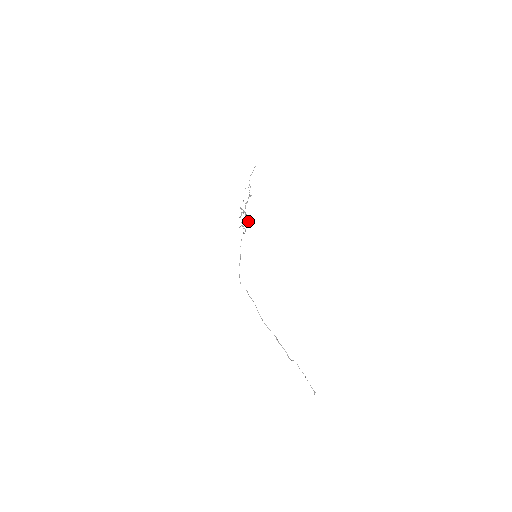
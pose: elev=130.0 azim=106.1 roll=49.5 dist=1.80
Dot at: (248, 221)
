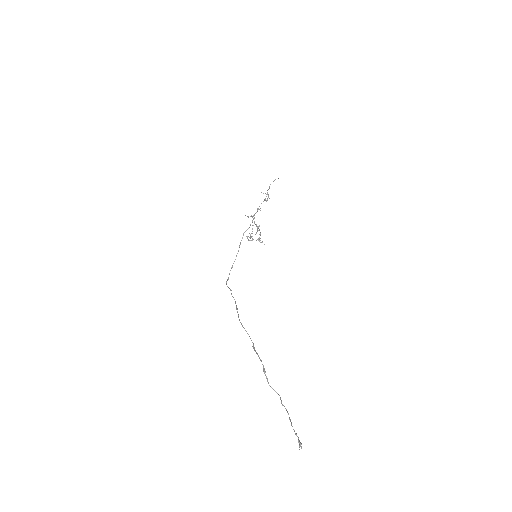
Dot at: (261, 242)
